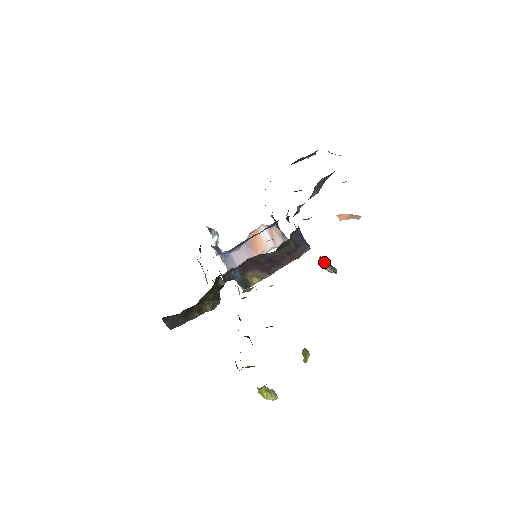
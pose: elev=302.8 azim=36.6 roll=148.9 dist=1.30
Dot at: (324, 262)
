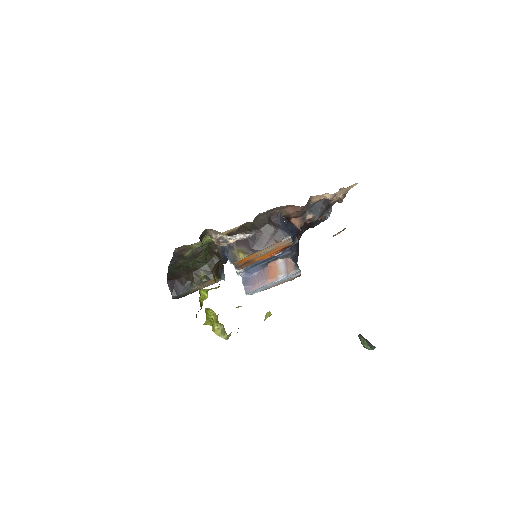
Dot at: (362, 339)
